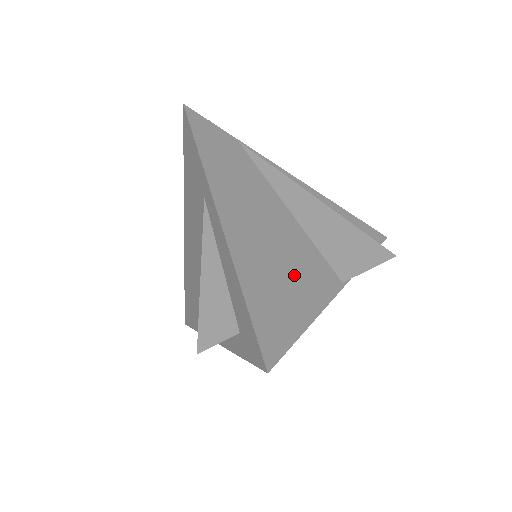
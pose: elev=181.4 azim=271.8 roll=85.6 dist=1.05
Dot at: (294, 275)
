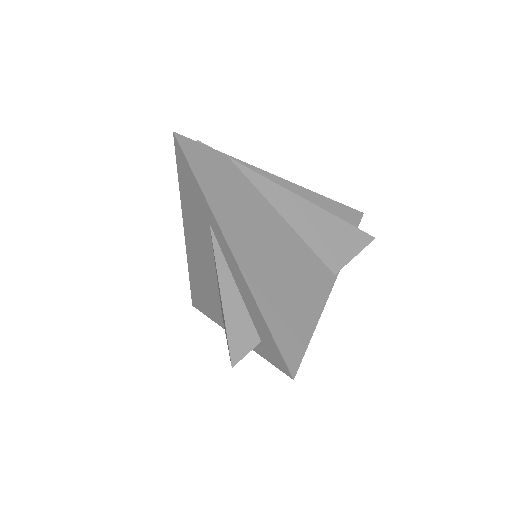
Dot at: (297, 283)
